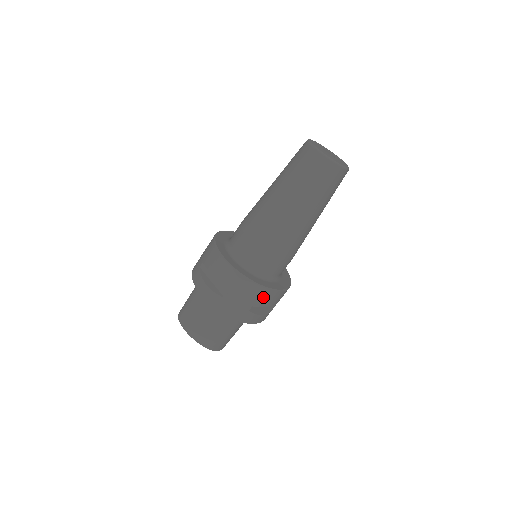
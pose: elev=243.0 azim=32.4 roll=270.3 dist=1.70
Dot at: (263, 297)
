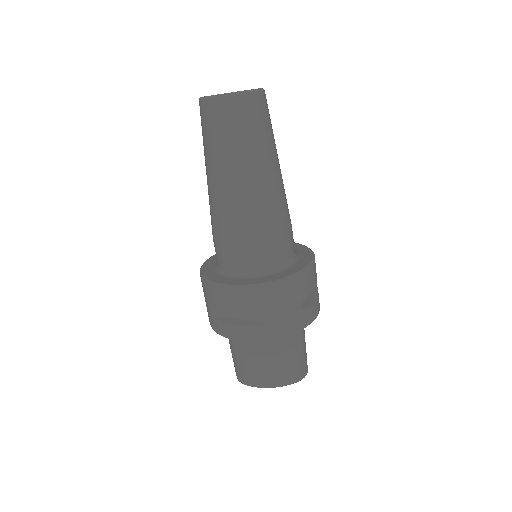
Dot at: (302, 285)
